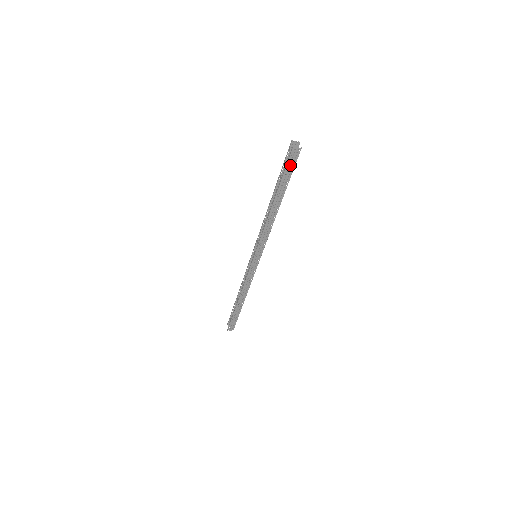
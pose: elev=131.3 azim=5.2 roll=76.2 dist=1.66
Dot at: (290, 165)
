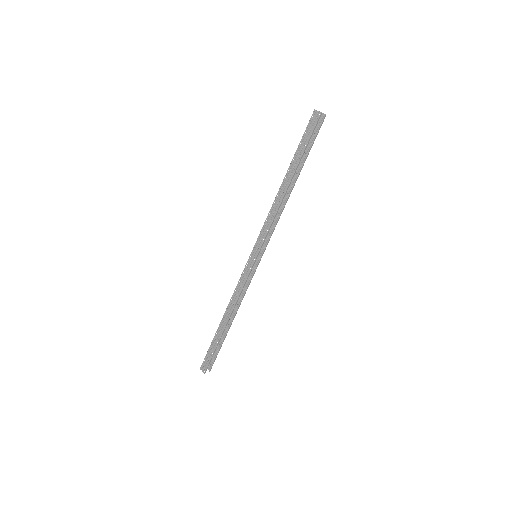
Dot at: (308, 132)
